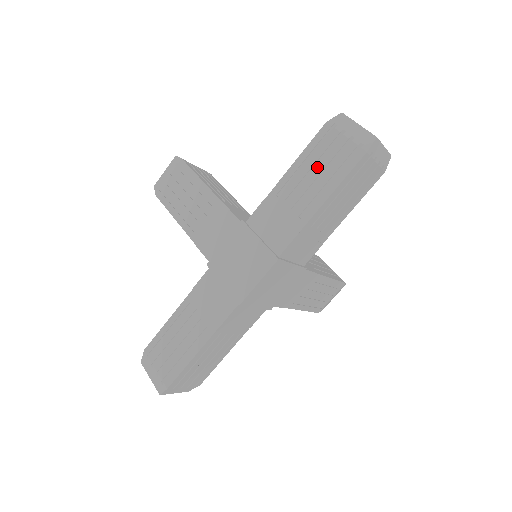
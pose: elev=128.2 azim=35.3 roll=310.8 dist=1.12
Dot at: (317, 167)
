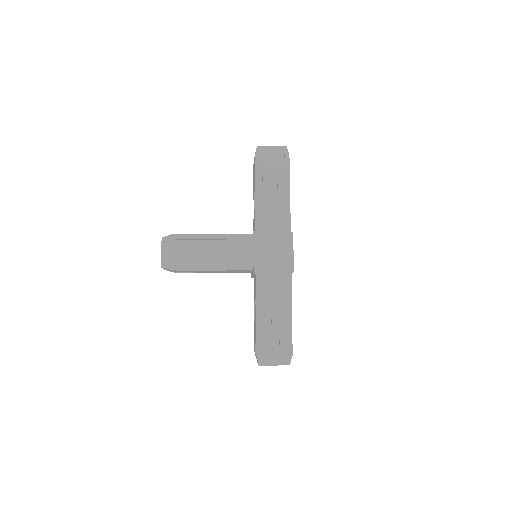
Dot at: (270, 177)
